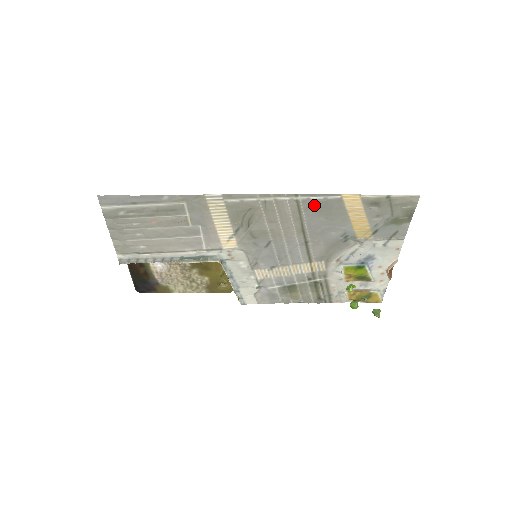
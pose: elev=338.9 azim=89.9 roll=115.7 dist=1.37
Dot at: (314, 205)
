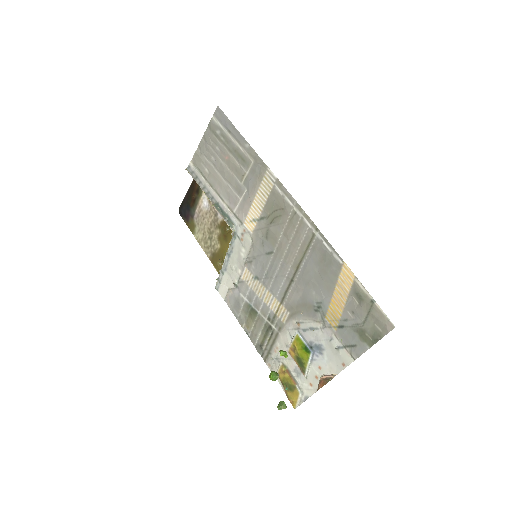
Dot at: (321, 251)
